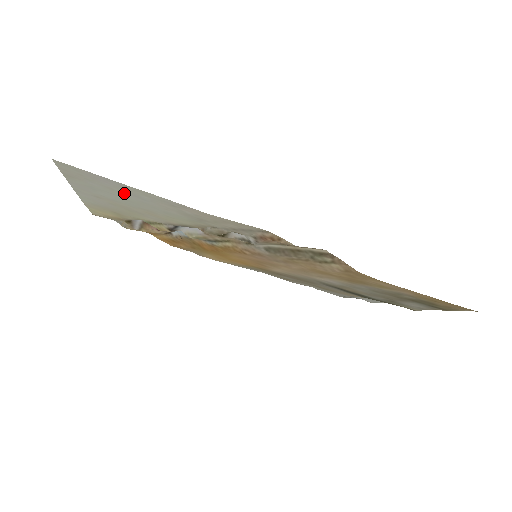
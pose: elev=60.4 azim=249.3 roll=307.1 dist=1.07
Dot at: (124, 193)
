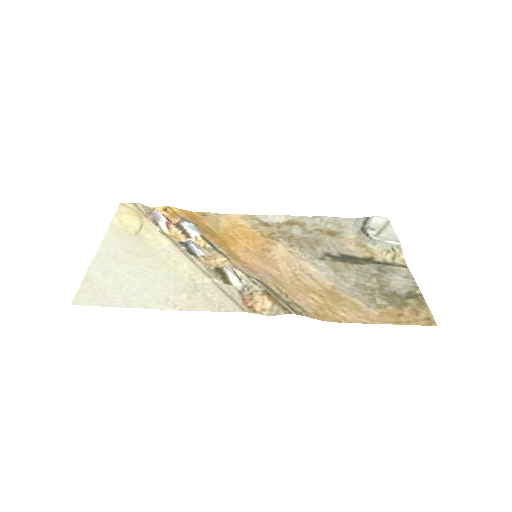
Dot at: (130, 288)
